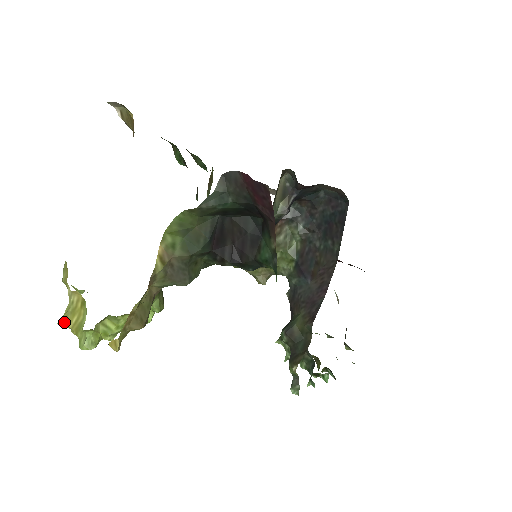
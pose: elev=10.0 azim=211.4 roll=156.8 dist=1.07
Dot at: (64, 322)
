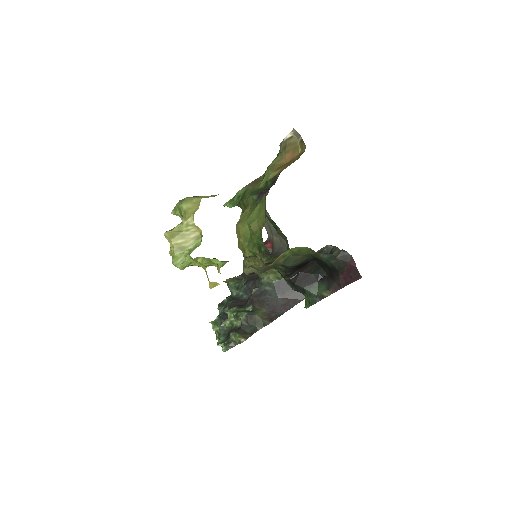
Dot at: (170, 236)
